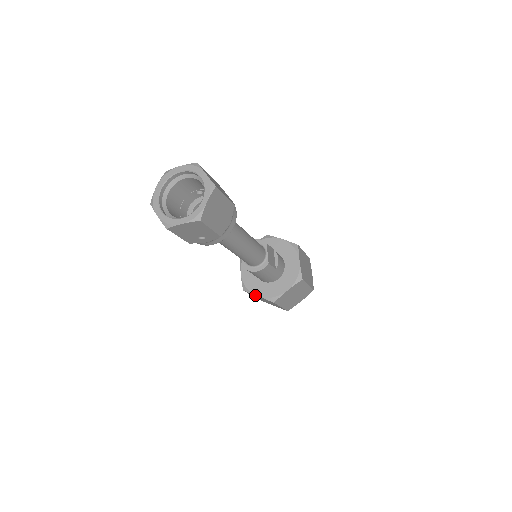
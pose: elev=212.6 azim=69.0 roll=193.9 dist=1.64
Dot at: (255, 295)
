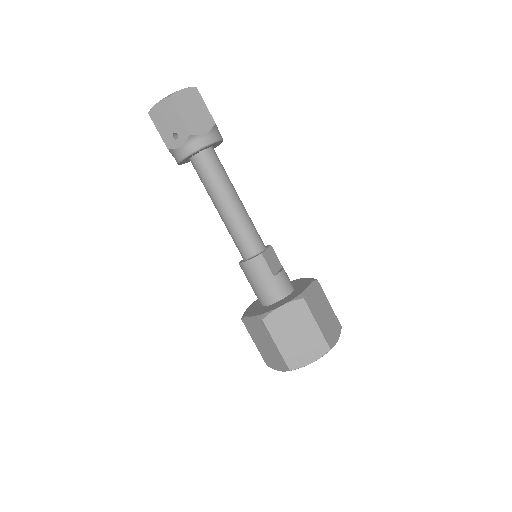
Dot at: (249, 320)
